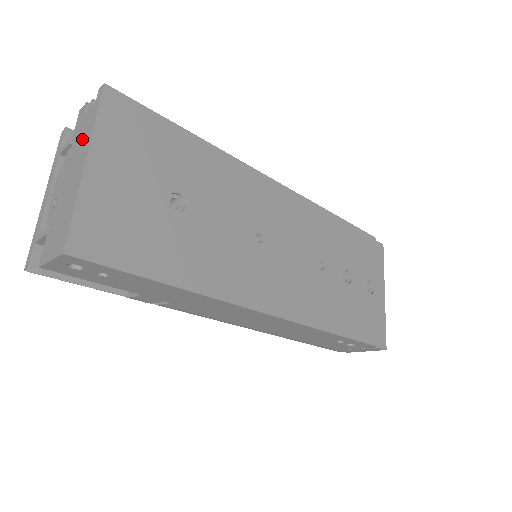
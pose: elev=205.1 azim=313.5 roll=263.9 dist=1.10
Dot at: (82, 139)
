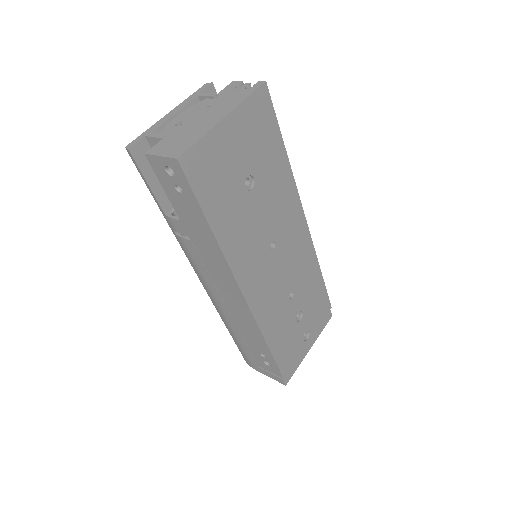
Dot at: (228, 101)
